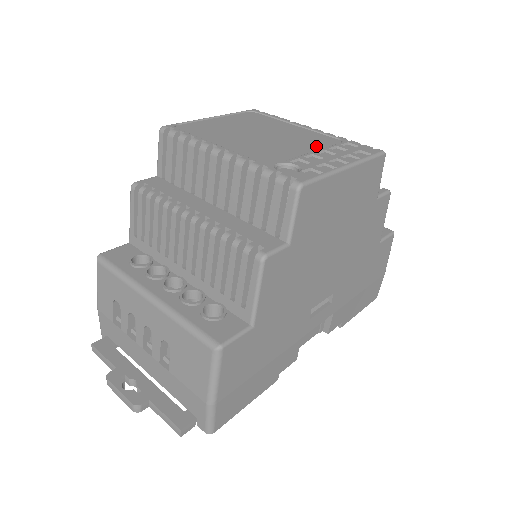
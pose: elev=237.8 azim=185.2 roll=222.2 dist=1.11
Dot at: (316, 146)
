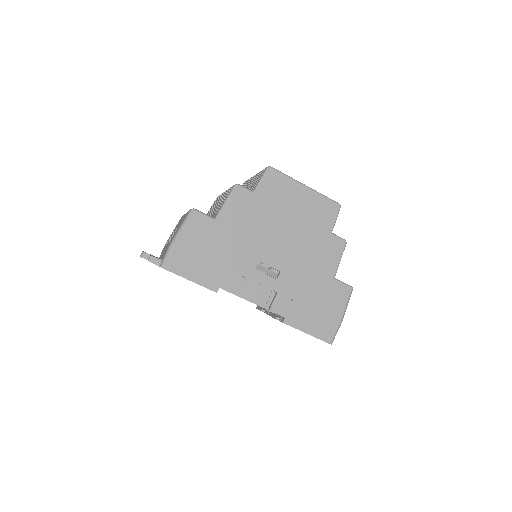
Dot at: occluded
